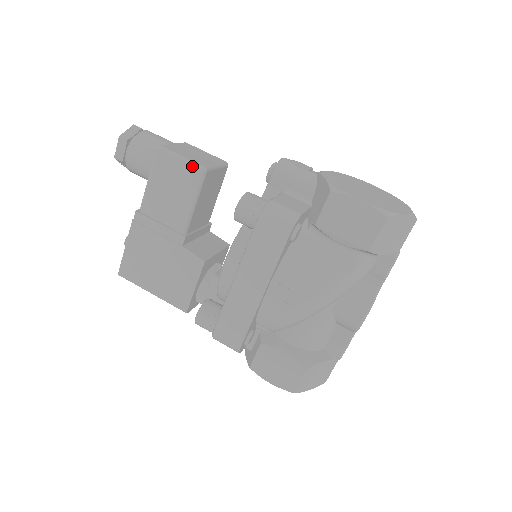
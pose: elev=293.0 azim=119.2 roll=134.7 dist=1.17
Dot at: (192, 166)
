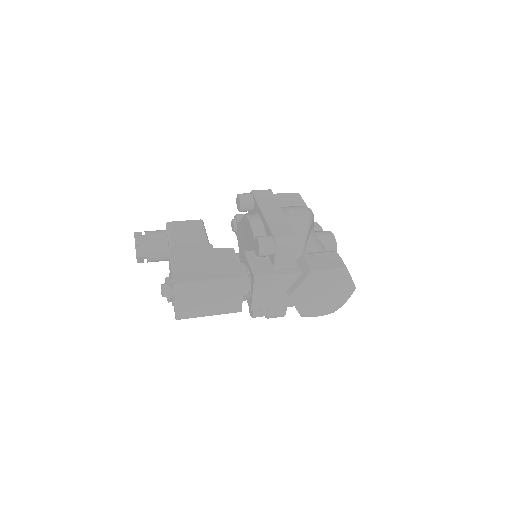
Dot at: (194, 220)
